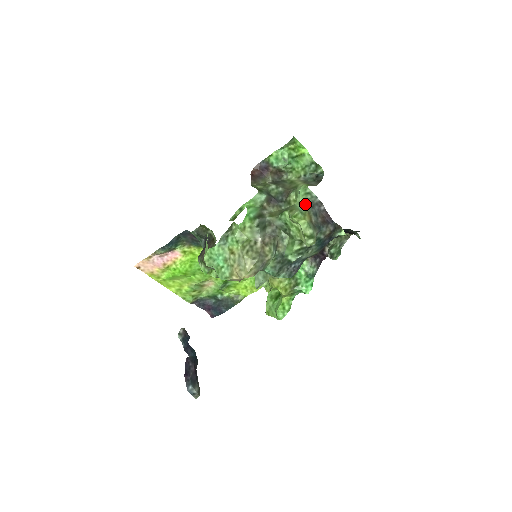
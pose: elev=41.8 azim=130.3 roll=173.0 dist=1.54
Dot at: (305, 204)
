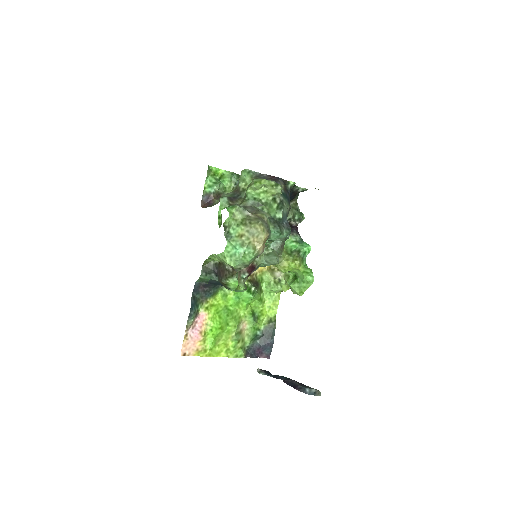
Dot at: occluded
